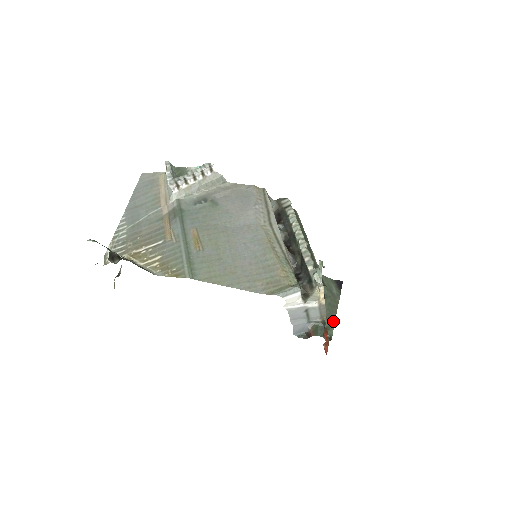
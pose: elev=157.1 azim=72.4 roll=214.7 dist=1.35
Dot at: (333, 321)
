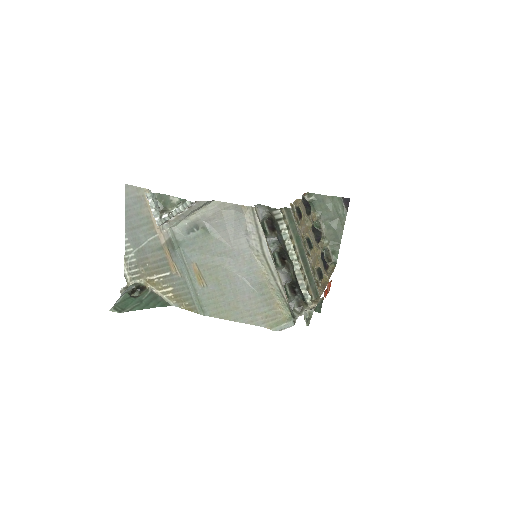
Dot at: (338, 246)
